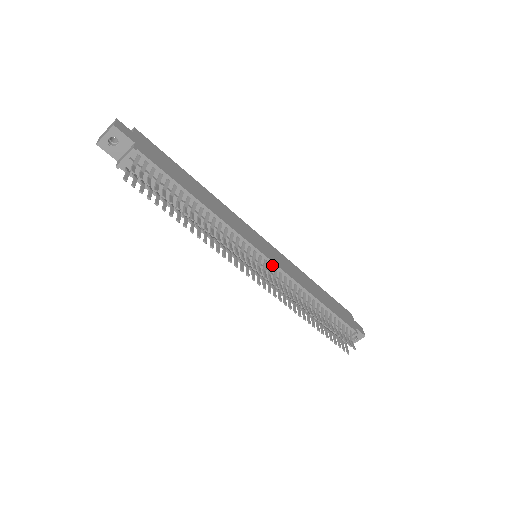
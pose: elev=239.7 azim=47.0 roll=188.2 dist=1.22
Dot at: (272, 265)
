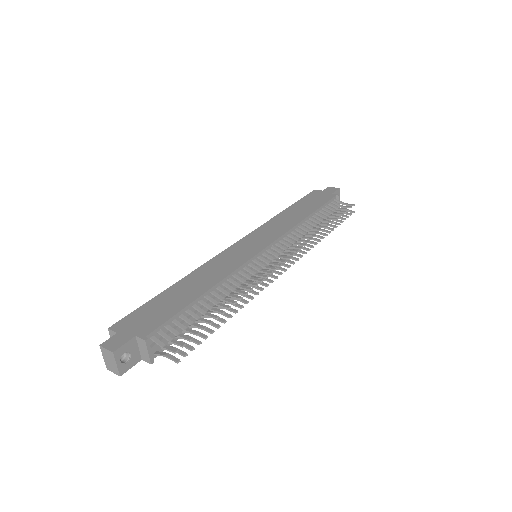
Dot at: (272, 246)
